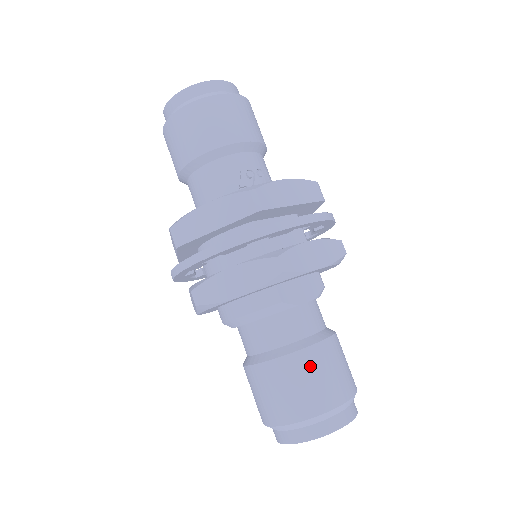
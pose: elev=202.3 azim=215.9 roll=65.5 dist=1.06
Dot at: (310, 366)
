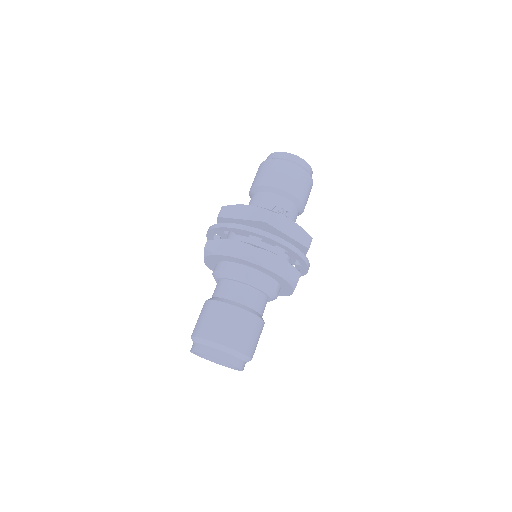
Dot at: (233, 317)
